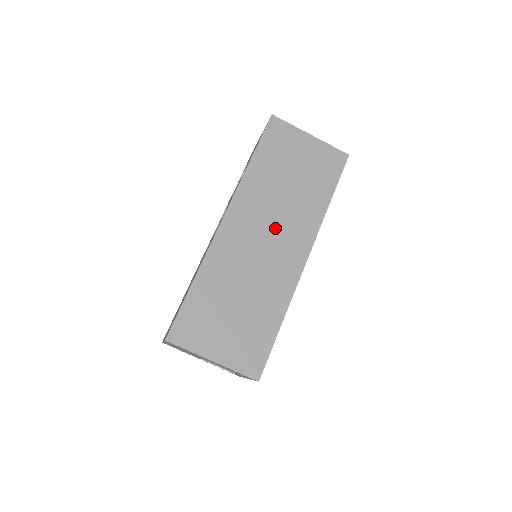
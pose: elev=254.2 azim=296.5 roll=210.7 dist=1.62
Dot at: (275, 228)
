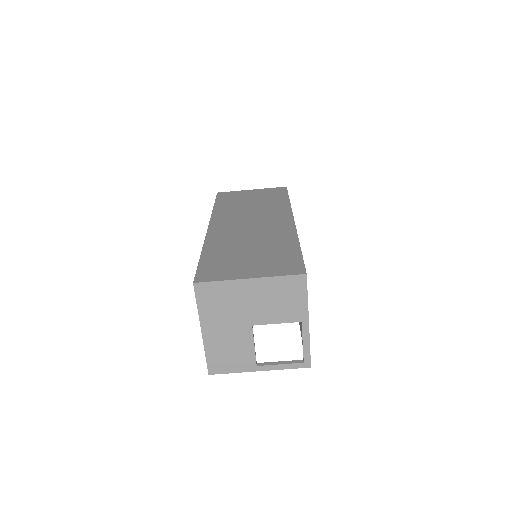
Dot at: (255, 218)
